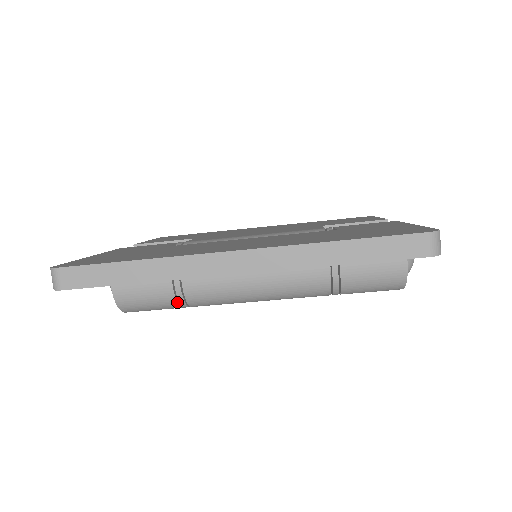
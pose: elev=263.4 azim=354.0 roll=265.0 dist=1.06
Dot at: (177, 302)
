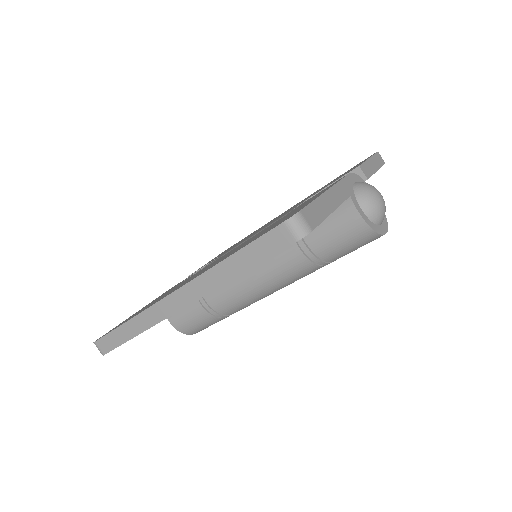
Dot at: (216, 317)
